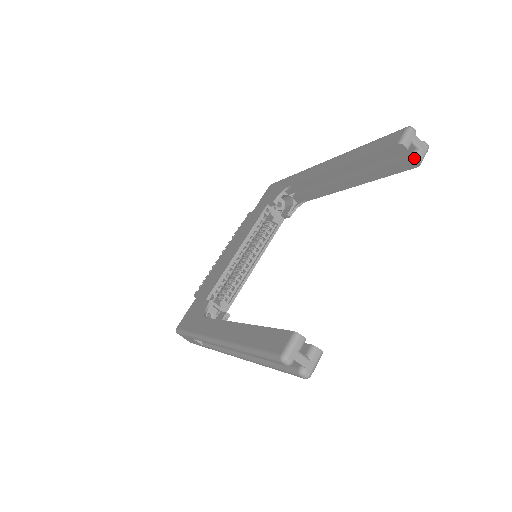
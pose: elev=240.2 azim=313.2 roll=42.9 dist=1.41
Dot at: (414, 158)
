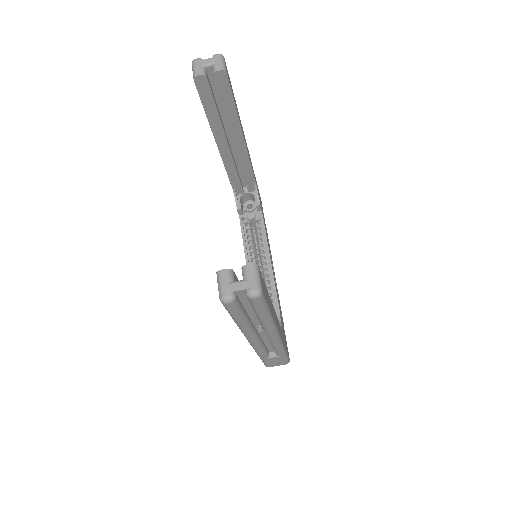
Dot at: (214, 73)
